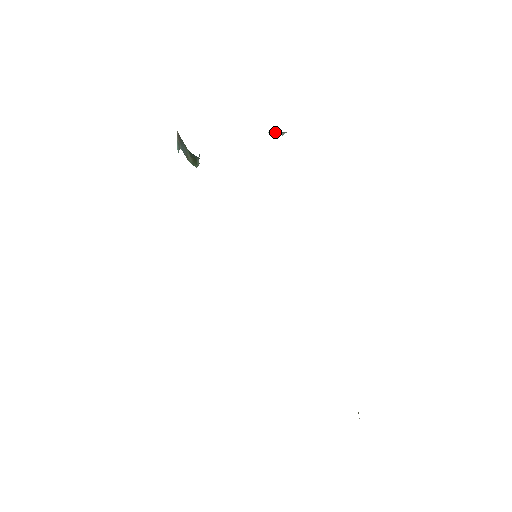
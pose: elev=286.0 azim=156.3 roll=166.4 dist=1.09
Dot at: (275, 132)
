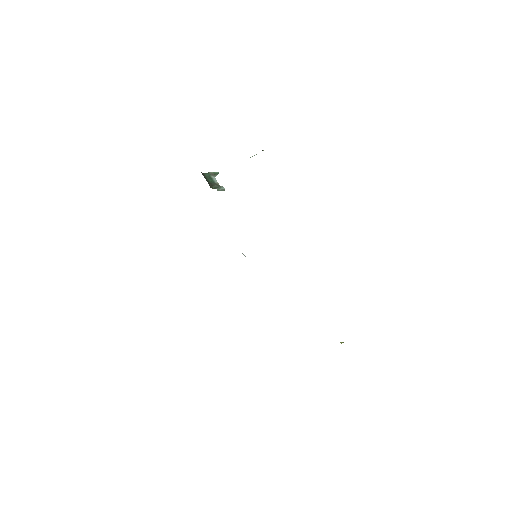
Dot at: (254, 155)
